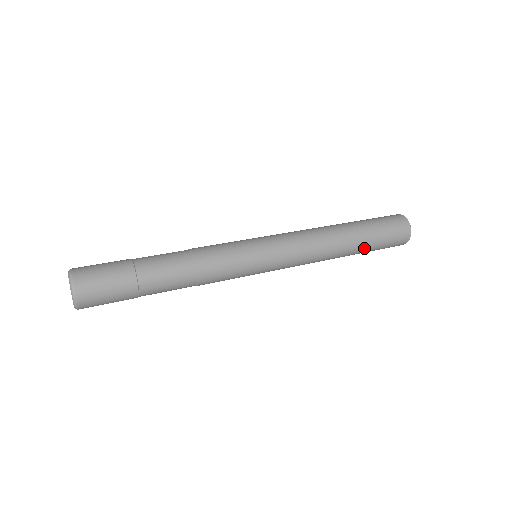
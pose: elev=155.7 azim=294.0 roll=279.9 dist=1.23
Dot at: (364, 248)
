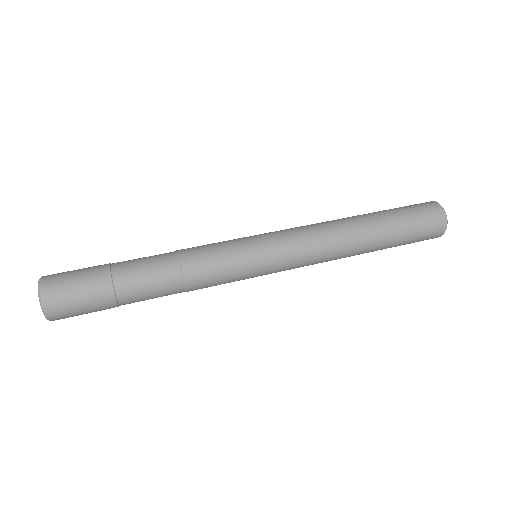
Dot at: (385, 247)
